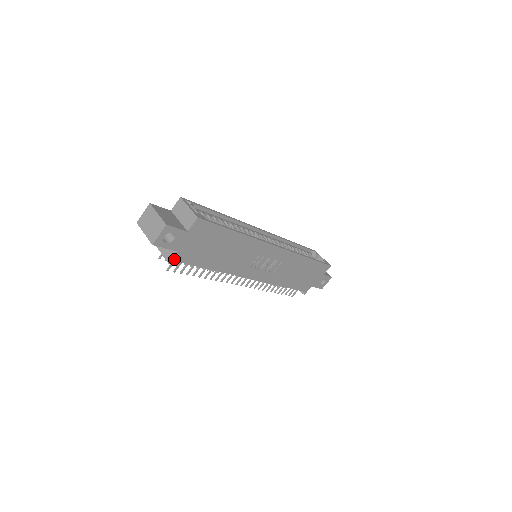
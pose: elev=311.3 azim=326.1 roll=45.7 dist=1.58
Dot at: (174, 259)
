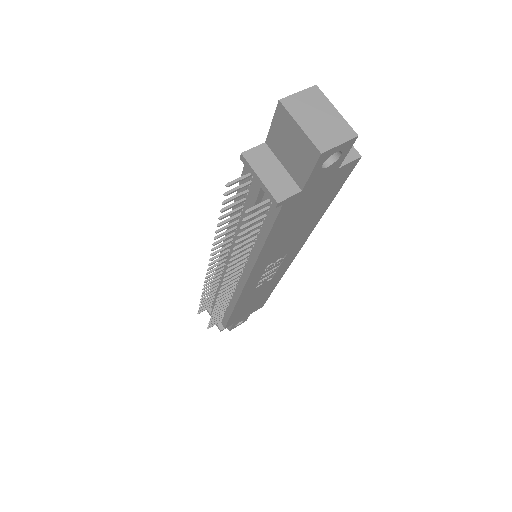
Dot at: (287, 199)
